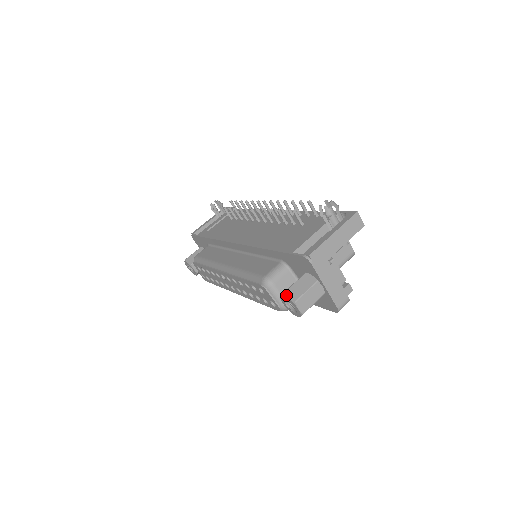
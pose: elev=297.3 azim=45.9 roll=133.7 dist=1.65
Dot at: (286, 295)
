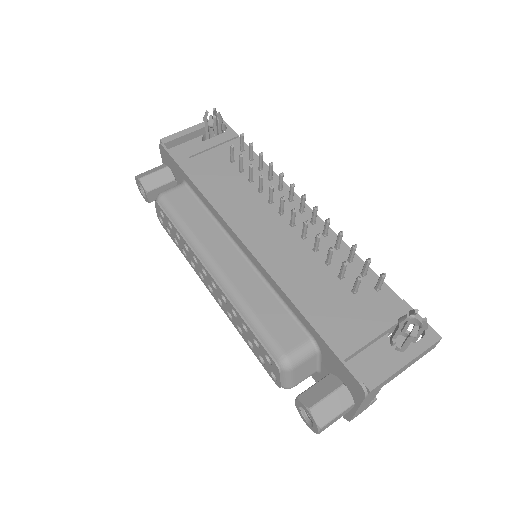
Dot at: (313, 414)
